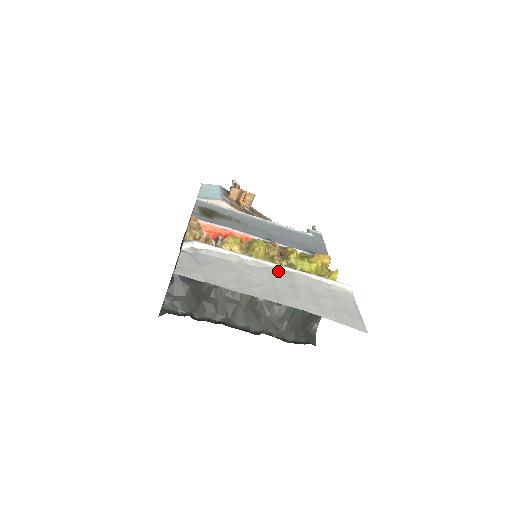
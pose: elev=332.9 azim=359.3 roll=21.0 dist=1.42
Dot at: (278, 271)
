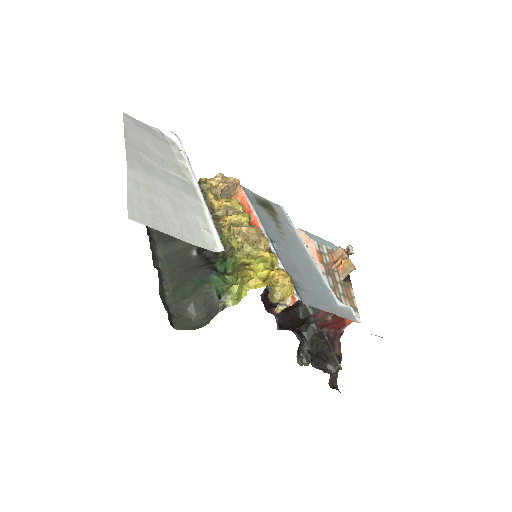
Dot at: (189, 185)
